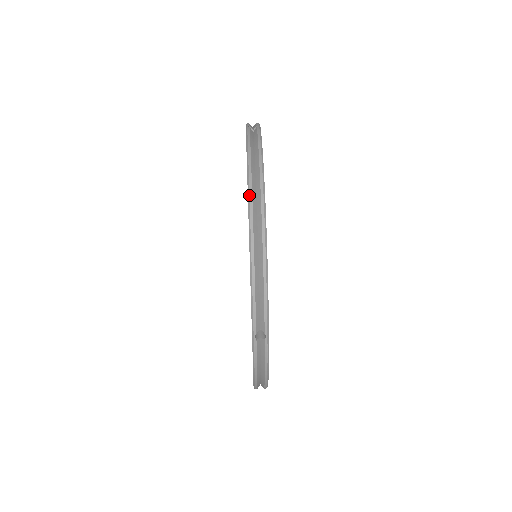
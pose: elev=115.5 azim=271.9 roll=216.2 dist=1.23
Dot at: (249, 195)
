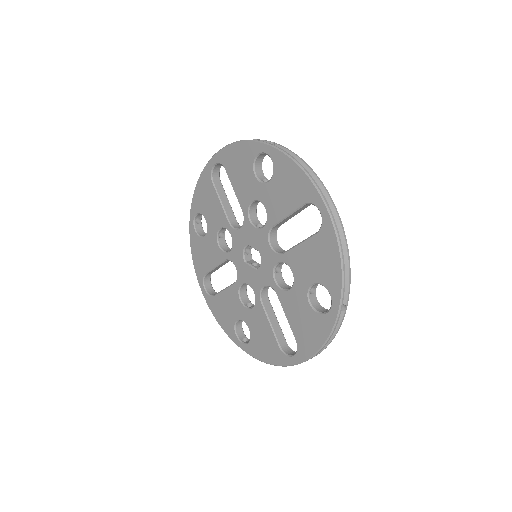
Dot at: (208, 161)
